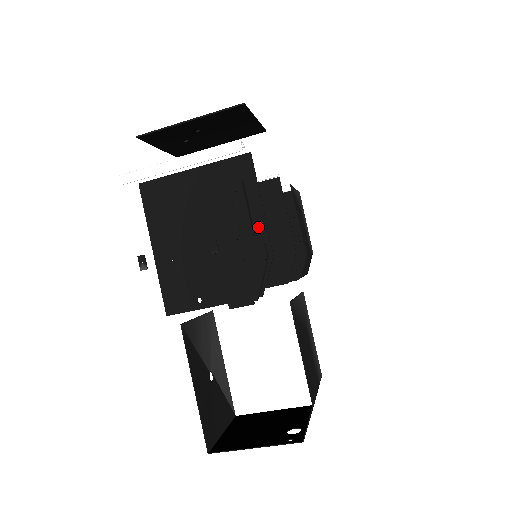
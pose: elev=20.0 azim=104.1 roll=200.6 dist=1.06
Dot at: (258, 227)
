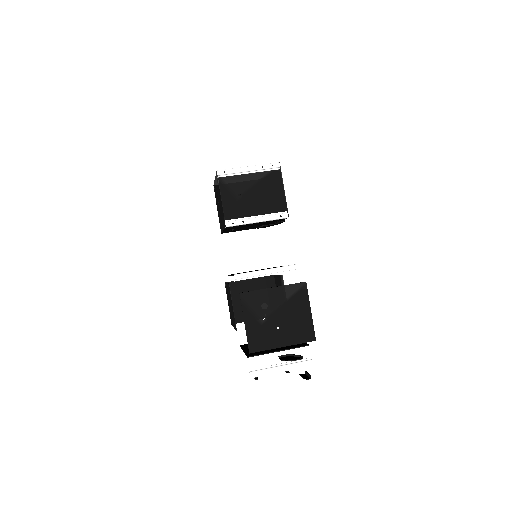
Dot at: occluded
